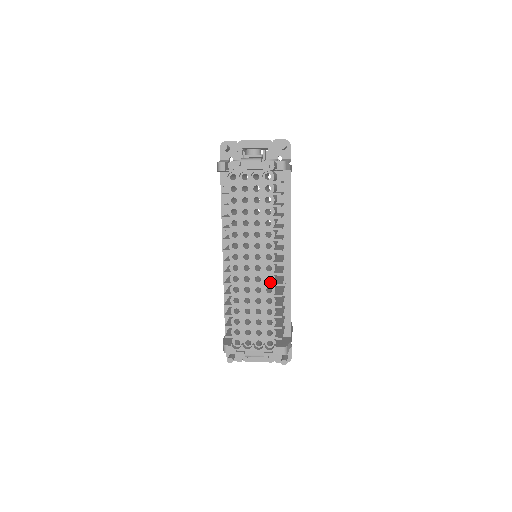
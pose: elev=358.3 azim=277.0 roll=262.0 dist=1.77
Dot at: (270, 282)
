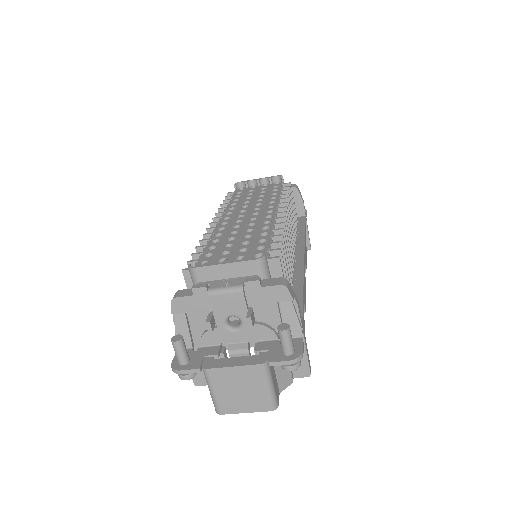
Dot at: (268, 223)
